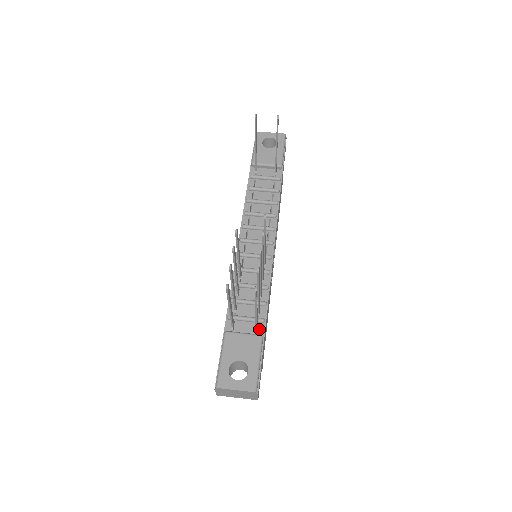
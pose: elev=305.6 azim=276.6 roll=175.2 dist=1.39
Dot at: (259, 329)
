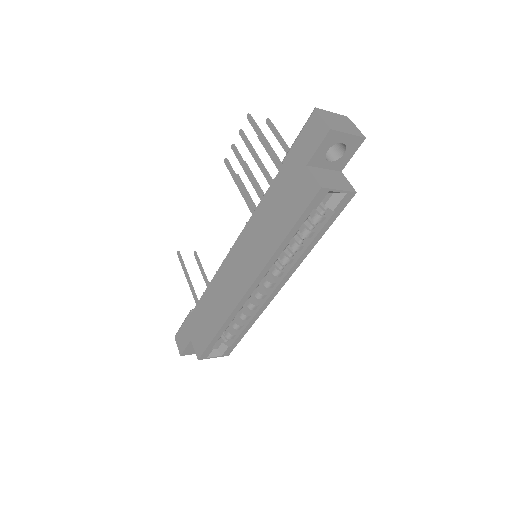
Dot at: occluded
